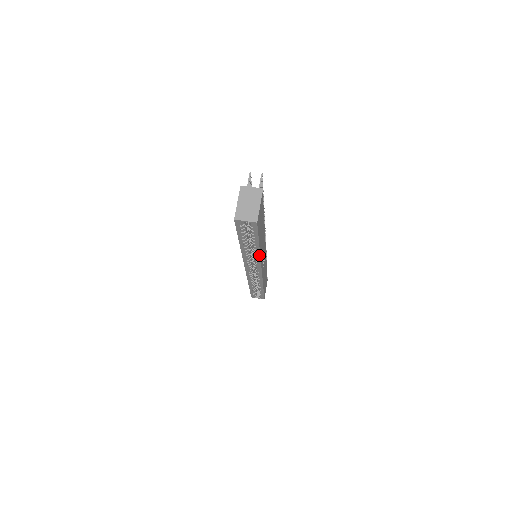
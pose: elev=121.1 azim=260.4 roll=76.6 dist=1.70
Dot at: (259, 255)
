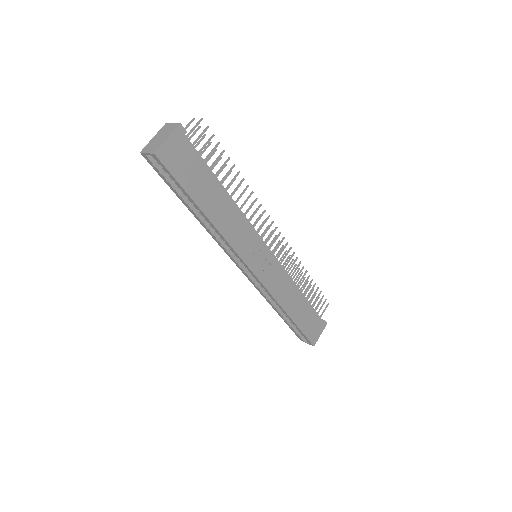
Dot at: (218, 232)
